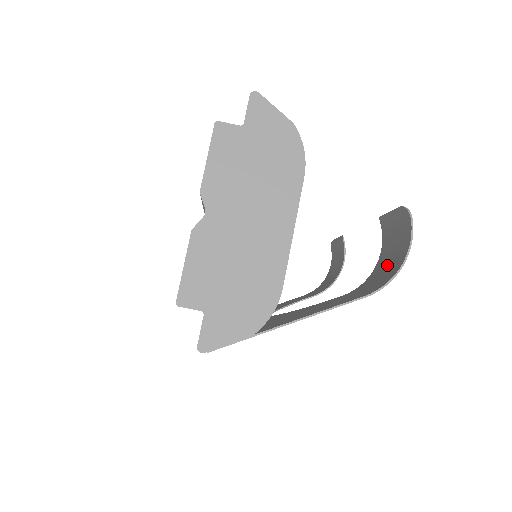
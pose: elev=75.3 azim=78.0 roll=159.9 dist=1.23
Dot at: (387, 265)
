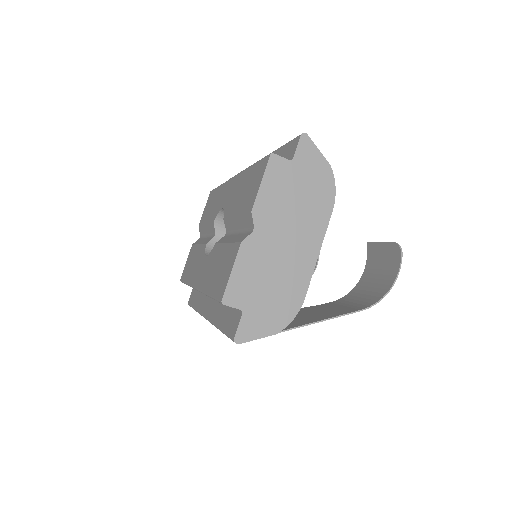
Dot at: (373, 284)
